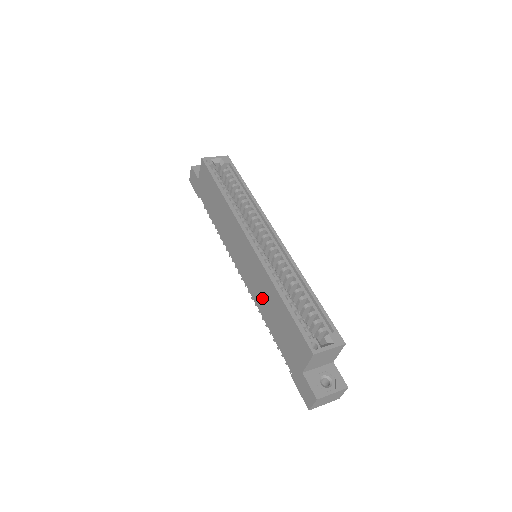
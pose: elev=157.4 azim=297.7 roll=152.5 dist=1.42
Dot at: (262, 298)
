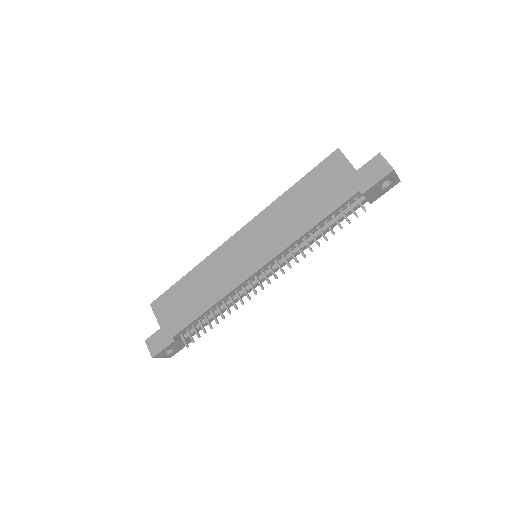
Dot at: (288, 225)
